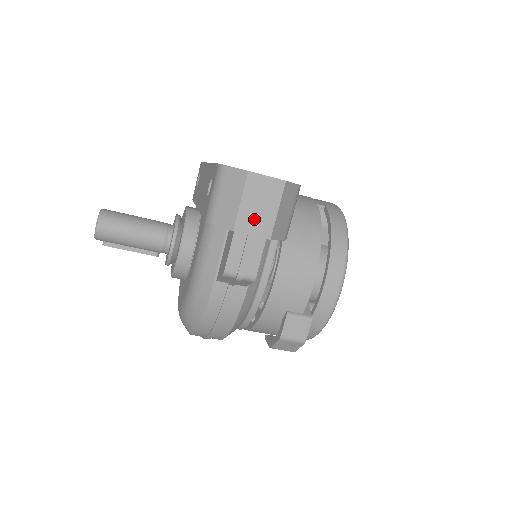
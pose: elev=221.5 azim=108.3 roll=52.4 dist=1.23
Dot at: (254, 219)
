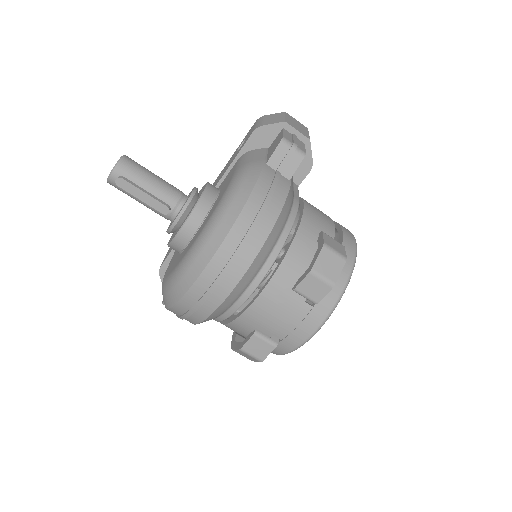
Dot at: (296, 127)
